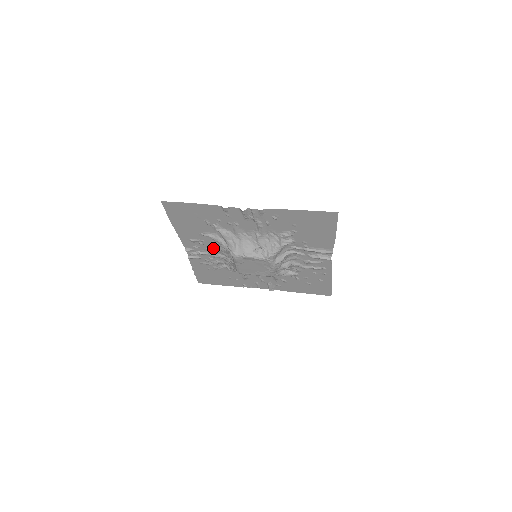
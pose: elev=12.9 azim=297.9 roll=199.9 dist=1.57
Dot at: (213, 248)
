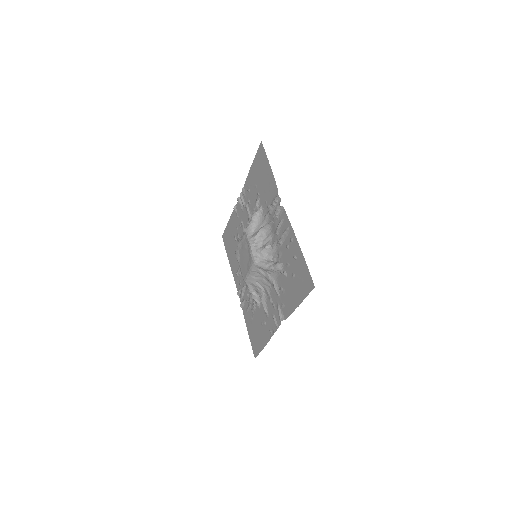
Dot at: occluded
